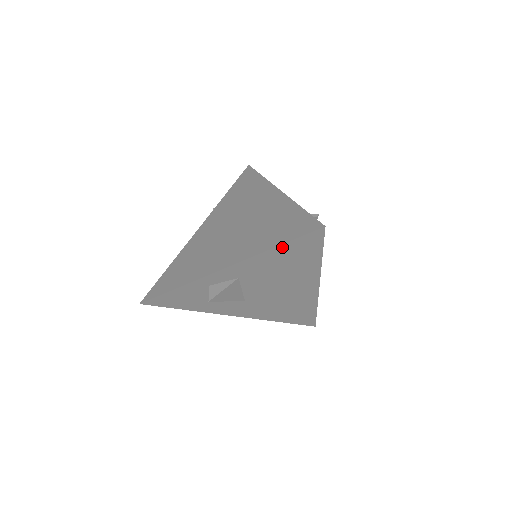
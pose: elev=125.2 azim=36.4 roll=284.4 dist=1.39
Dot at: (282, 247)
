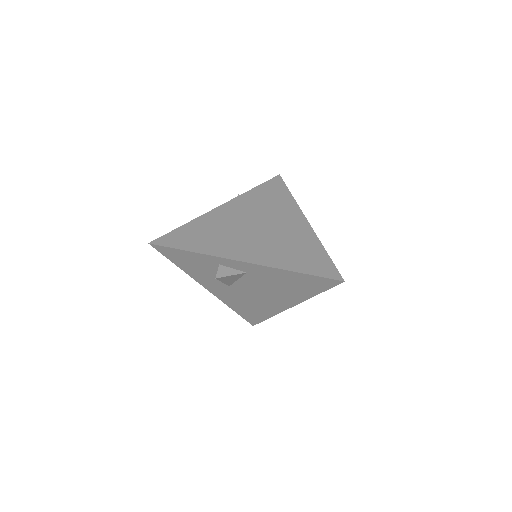
Dot at: (302, 275)
